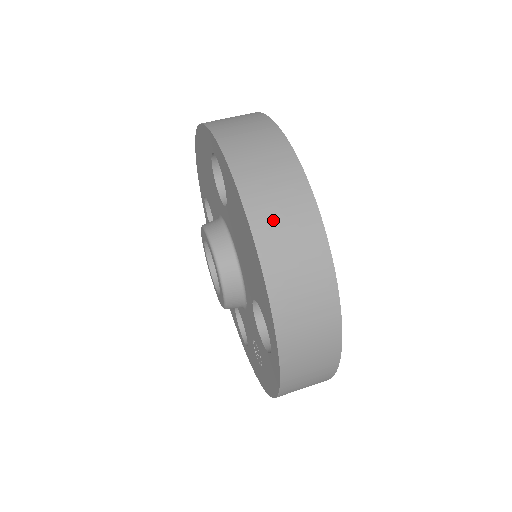
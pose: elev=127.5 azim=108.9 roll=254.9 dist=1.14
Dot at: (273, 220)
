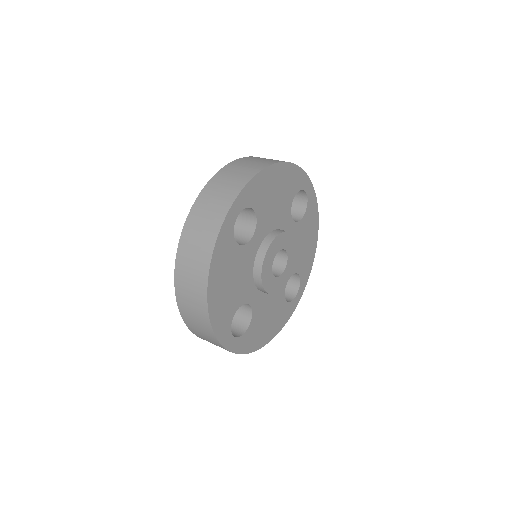
Dot at: (259, 158)
